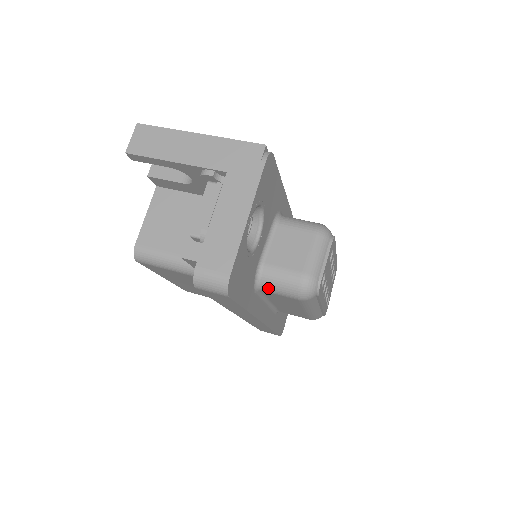
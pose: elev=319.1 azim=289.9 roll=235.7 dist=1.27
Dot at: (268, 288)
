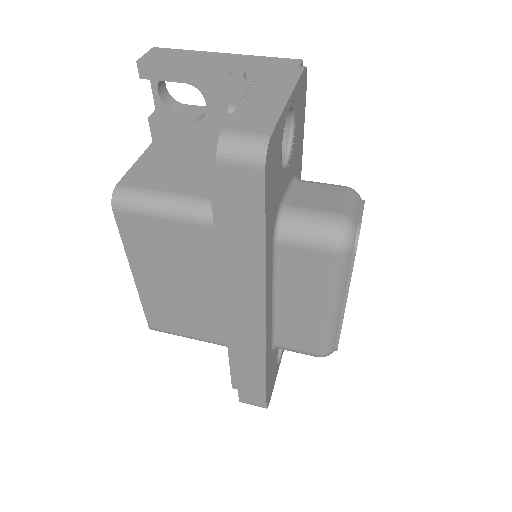
Dot at: (291, 235)
